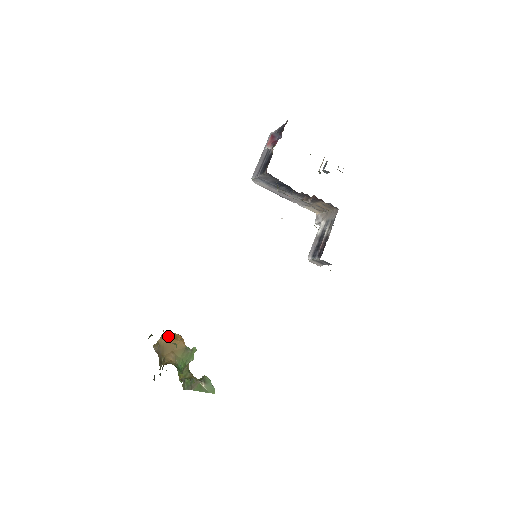
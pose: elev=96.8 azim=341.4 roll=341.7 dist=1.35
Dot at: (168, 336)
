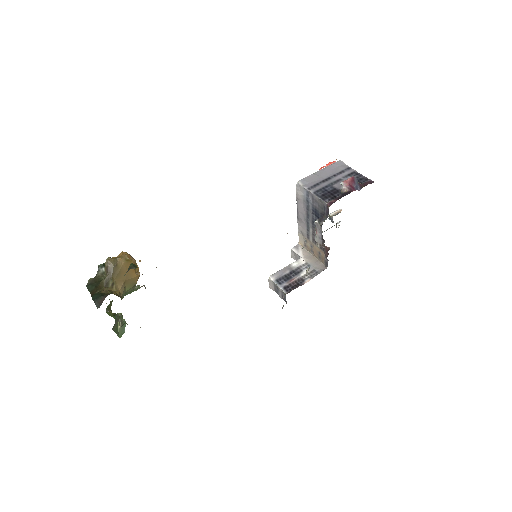
Dot at: (130, 261)
